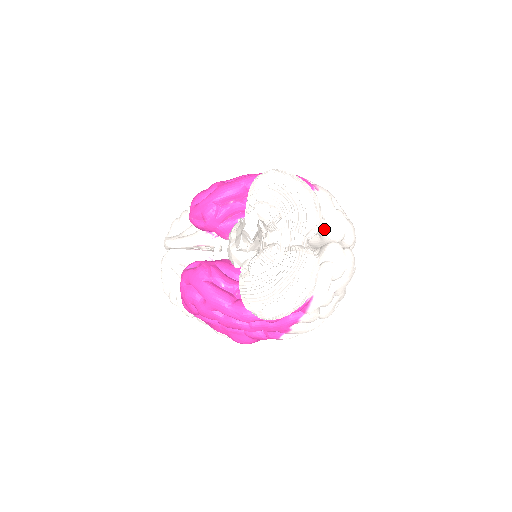
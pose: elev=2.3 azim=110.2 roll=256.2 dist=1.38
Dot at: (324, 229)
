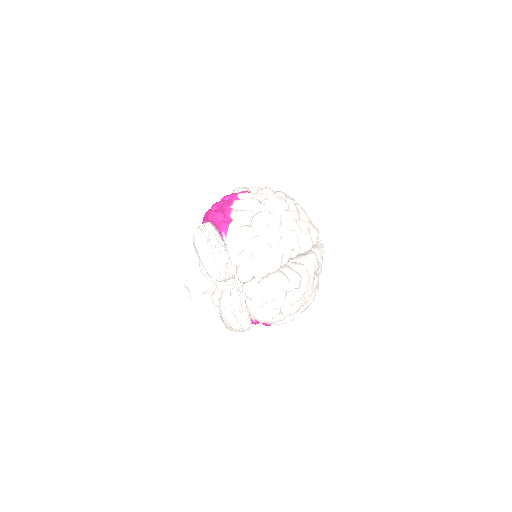
Dot at: occluded
